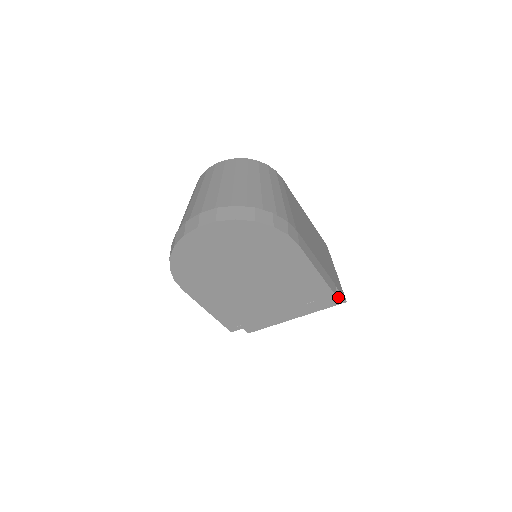
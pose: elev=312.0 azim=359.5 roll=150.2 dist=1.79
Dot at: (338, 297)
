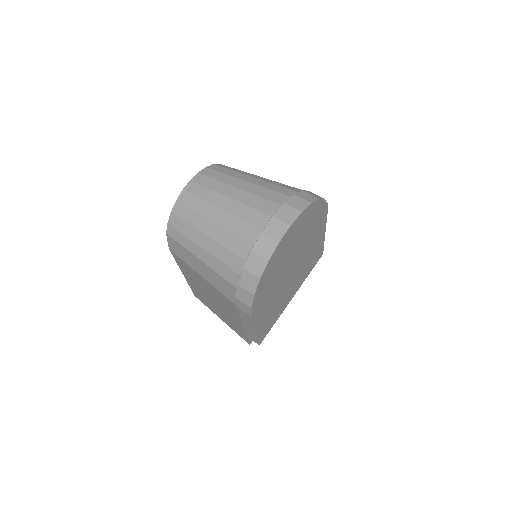
Dot at: occluded
